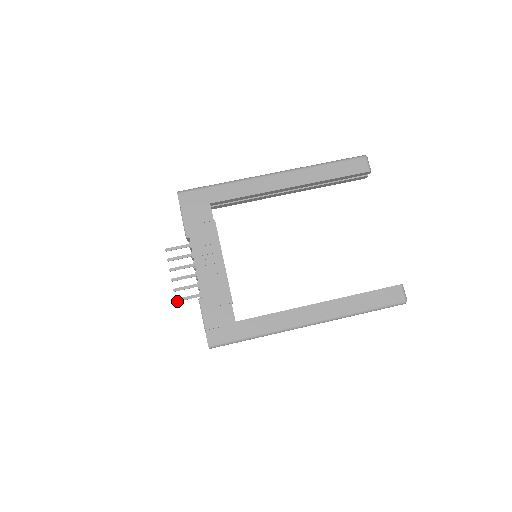
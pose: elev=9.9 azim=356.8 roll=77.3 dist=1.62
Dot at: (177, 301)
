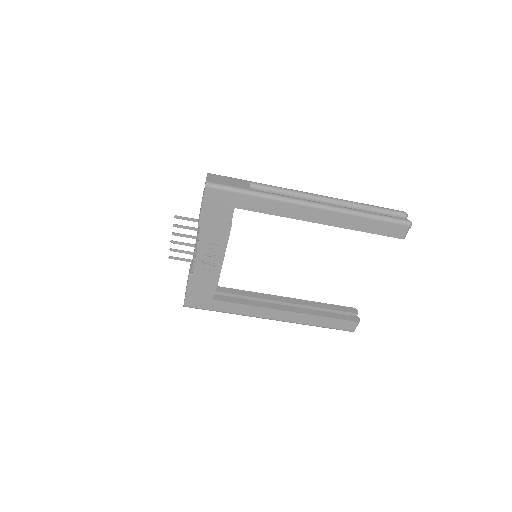
Dot at: (170, 258)
